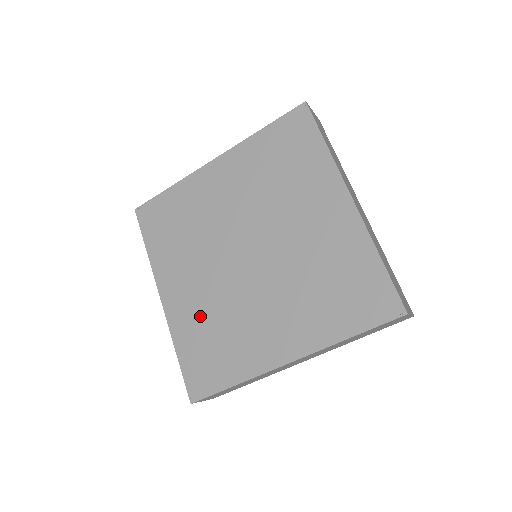
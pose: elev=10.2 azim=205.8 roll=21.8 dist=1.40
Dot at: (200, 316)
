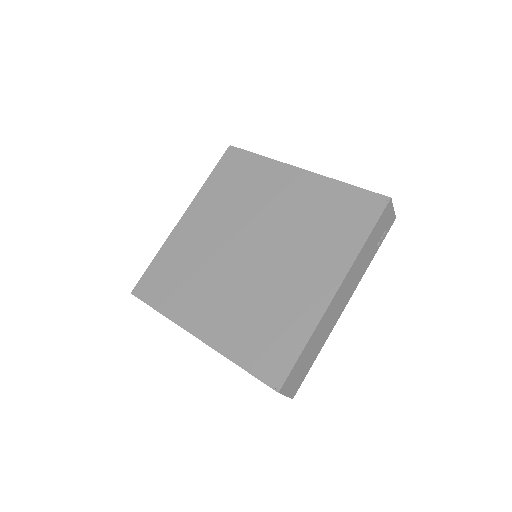
Dot at: (188, 252)
